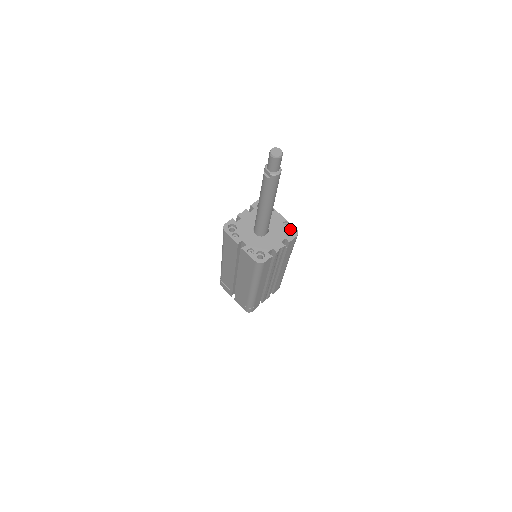
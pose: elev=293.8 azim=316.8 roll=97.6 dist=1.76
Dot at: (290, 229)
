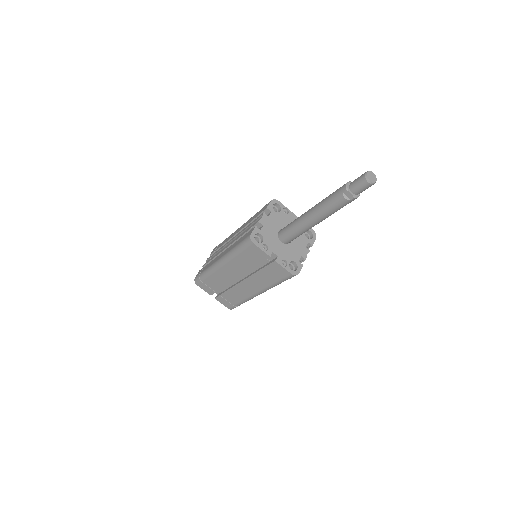
Dot at: (307, 231)
